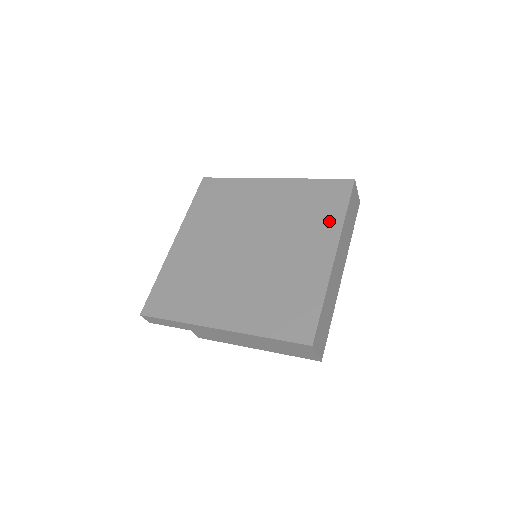
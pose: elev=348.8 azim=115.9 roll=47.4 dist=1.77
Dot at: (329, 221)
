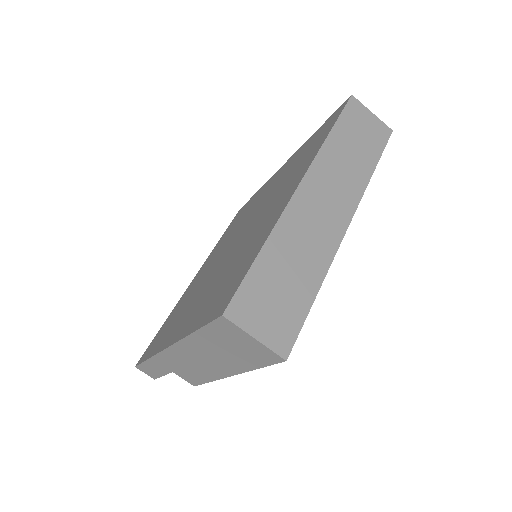
Dot at: (309, 156)
